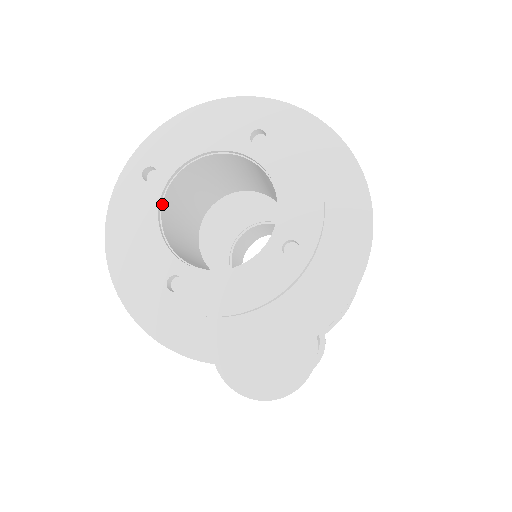
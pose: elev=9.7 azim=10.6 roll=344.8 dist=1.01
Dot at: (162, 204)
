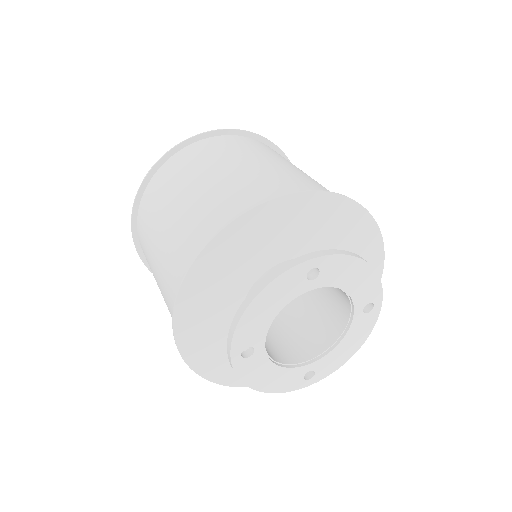
Dot at: (268, 354)
